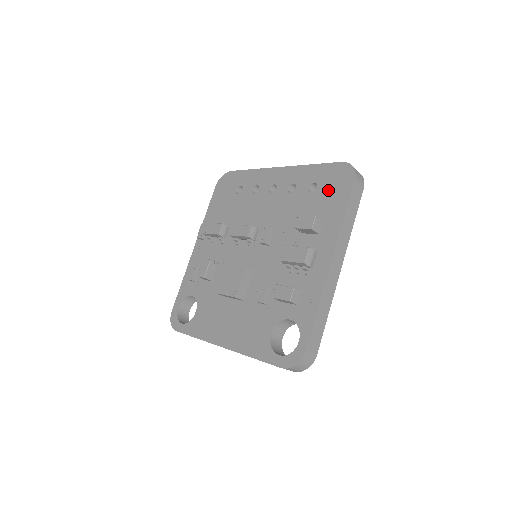
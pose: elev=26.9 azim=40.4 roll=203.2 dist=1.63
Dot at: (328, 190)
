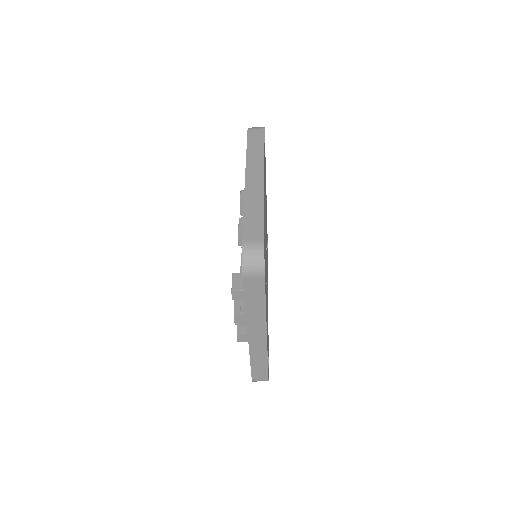
Dot at: occluded
